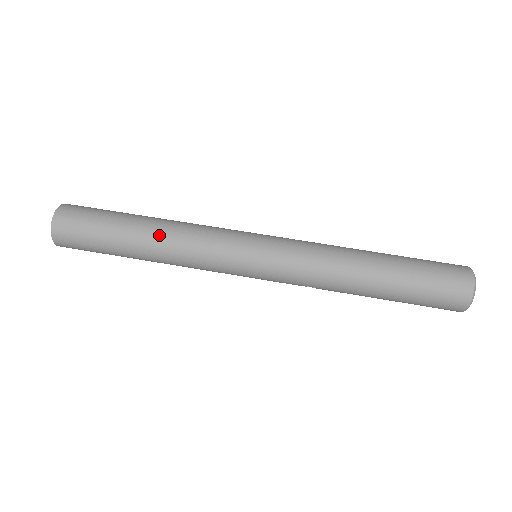
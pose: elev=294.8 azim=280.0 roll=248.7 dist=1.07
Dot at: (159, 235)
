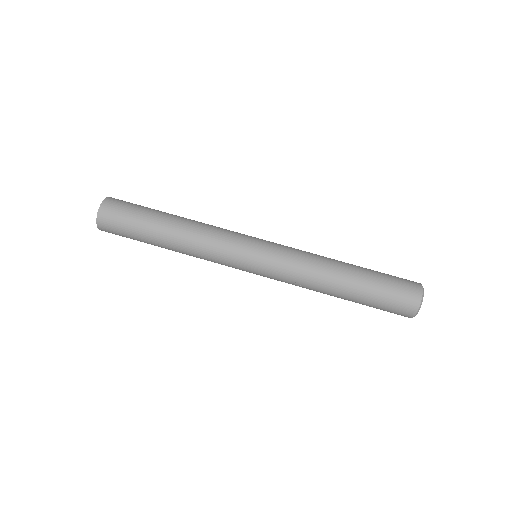
Dot at: (186, 222)
